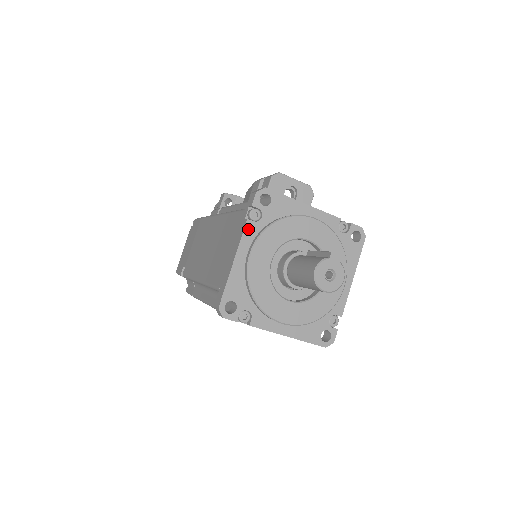
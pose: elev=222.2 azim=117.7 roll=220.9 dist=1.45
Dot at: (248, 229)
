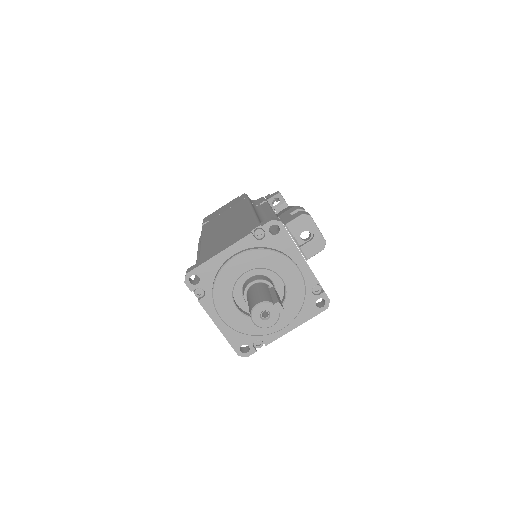
Dot at: (247, 240)
